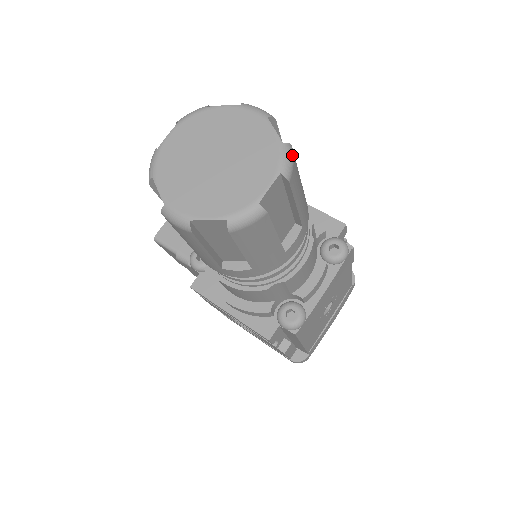
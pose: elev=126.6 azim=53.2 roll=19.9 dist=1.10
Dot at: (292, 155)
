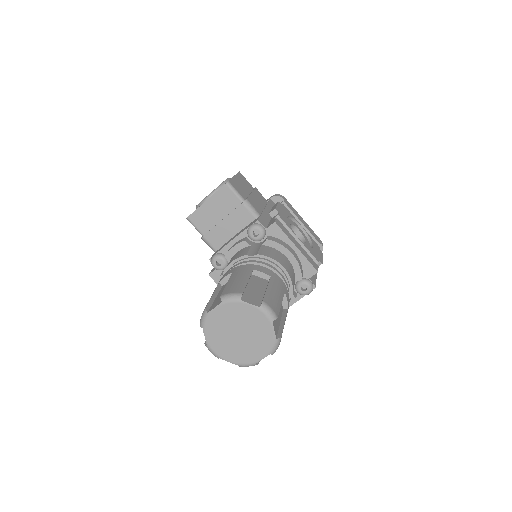
Dot at: occluded
